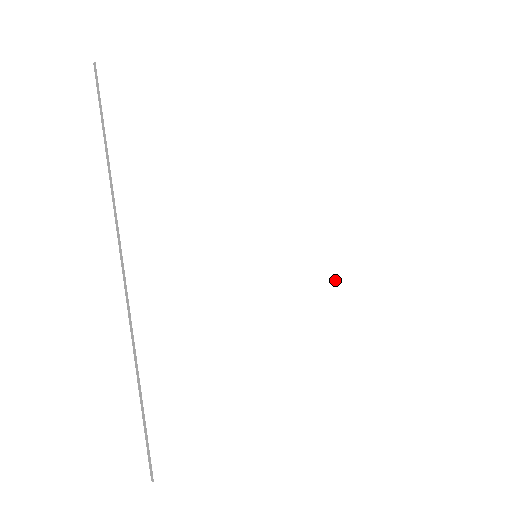
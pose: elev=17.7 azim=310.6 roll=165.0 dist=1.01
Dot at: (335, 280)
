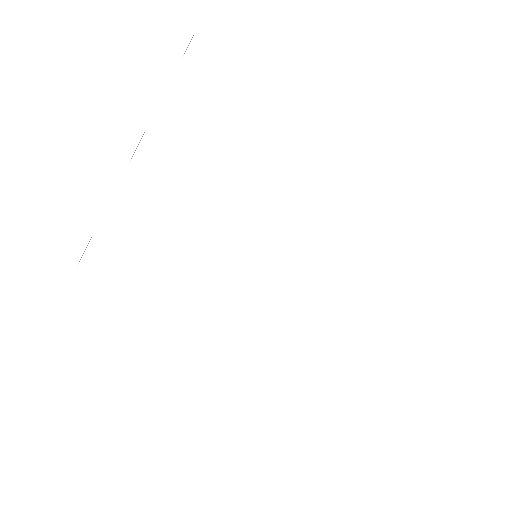
Dot at: (349, 150)
